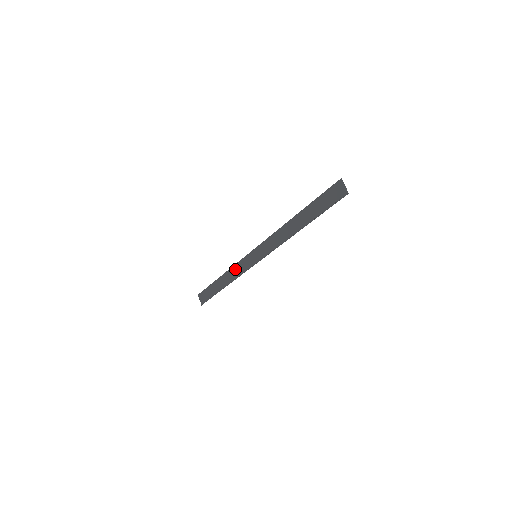
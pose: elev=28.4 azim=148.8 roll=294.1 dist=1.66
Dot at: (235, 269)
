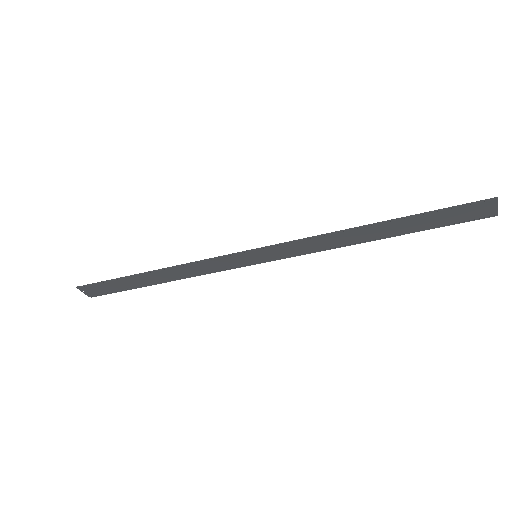
Dot at: (194, 266)
